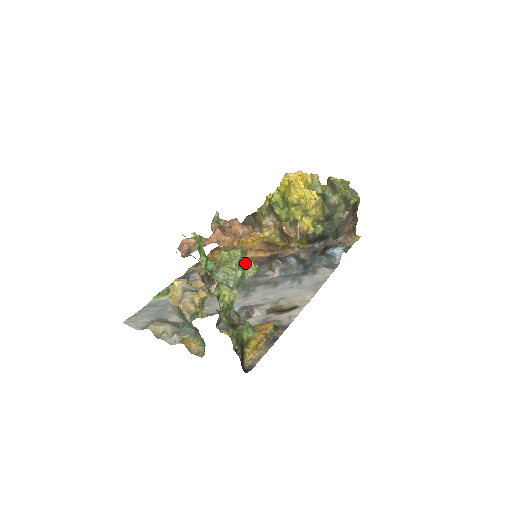
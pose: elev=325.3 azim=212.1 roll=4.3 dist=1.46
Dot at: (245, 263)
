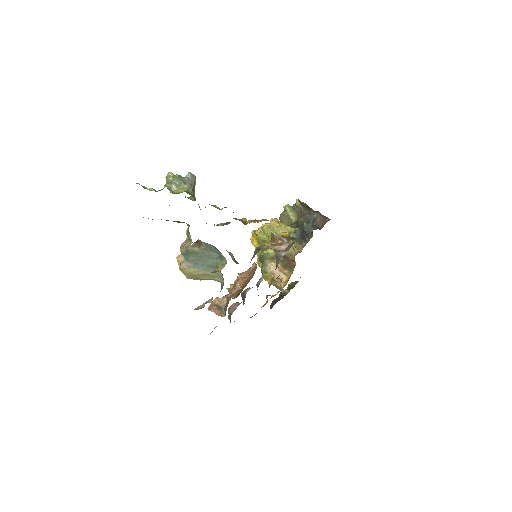
Dot at: occluded
